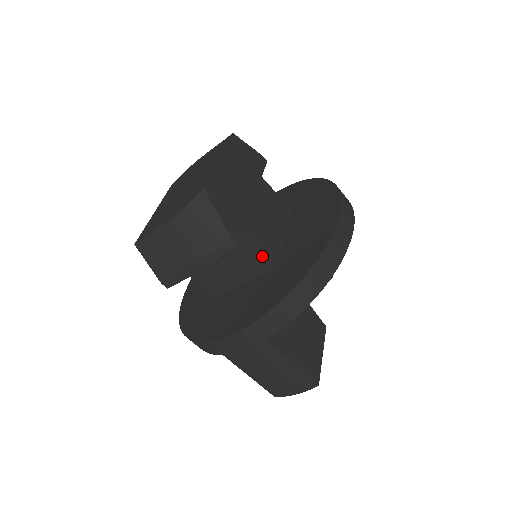
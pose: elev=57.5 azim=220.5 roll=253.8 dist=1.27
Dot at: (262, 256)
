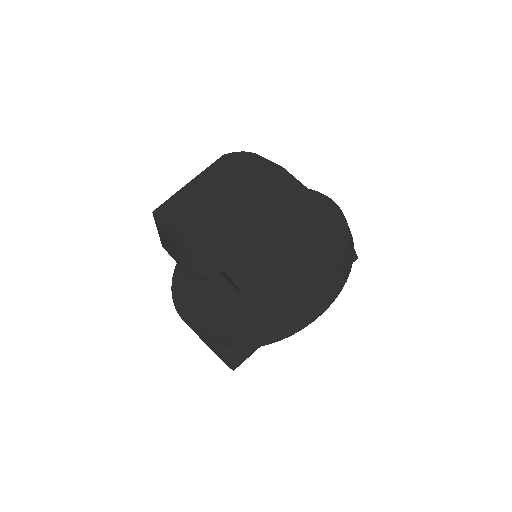
Dot at: (236, 287)
